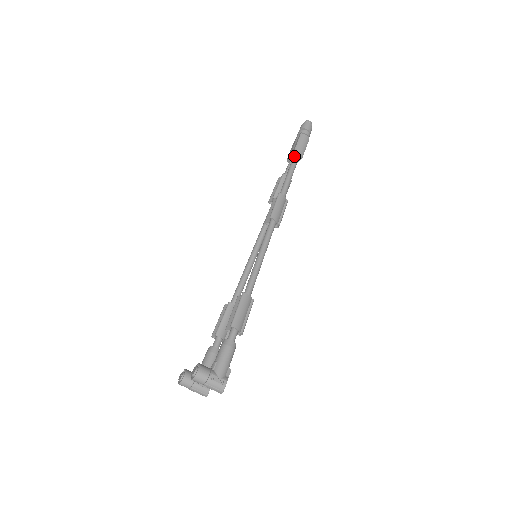
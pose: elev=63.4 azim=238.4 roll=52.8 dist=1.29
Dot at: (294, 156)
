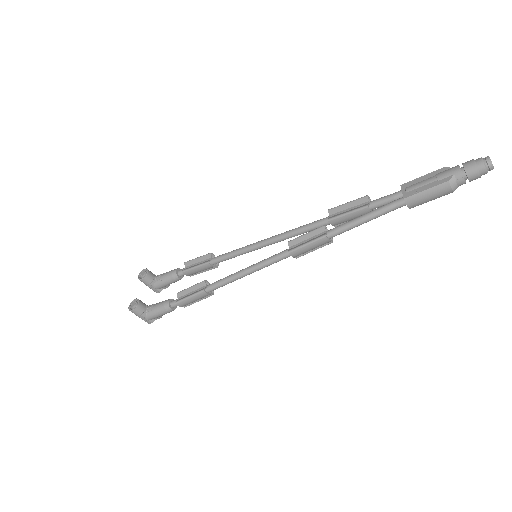
Dot at: (403, 200)
